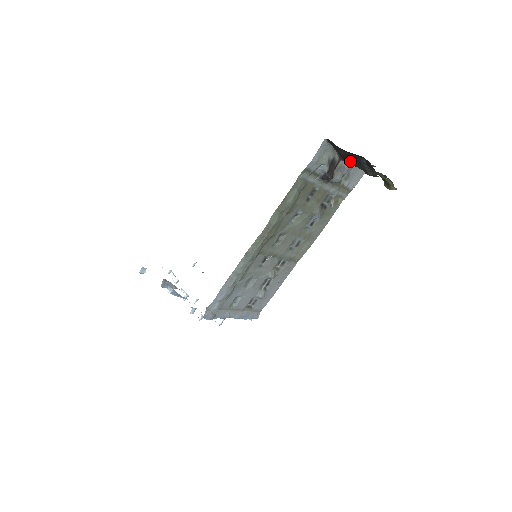
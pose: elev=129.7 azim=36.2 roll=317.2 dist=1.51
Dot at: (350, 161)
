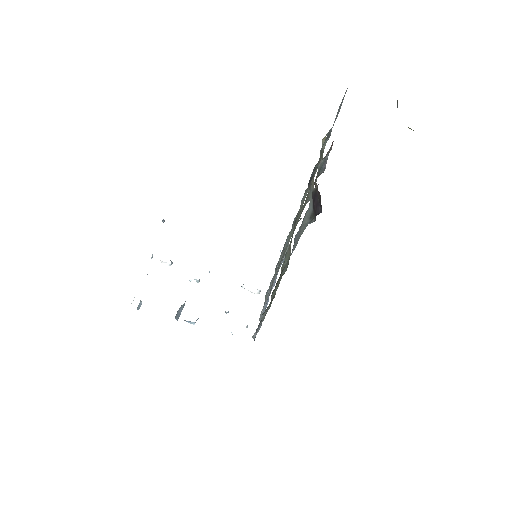
Dot at: occluded
